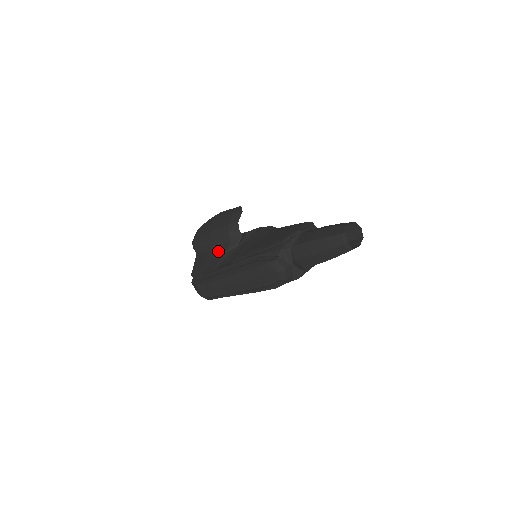
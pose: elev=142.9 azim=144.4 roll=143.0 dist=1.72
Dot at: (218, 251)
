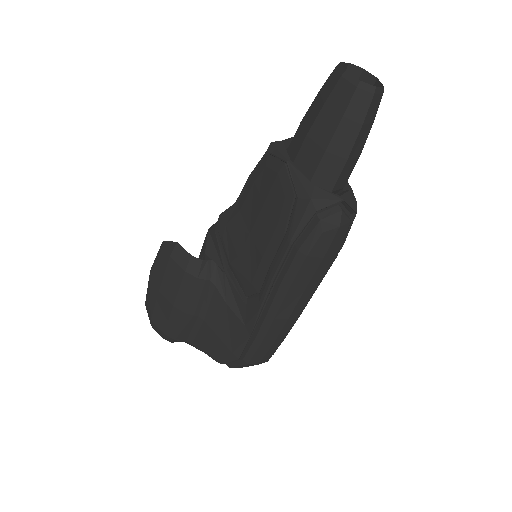
Dot at: (213, 308)
